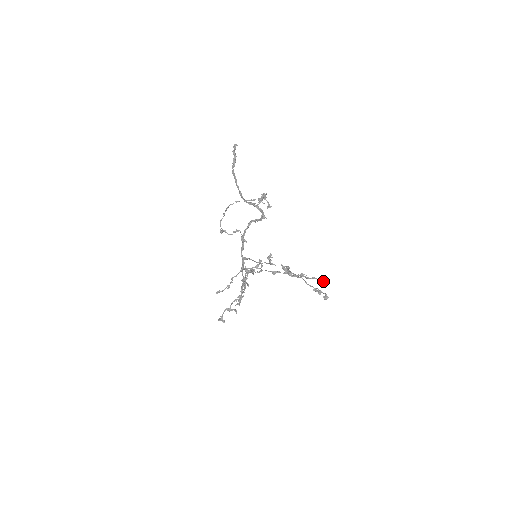
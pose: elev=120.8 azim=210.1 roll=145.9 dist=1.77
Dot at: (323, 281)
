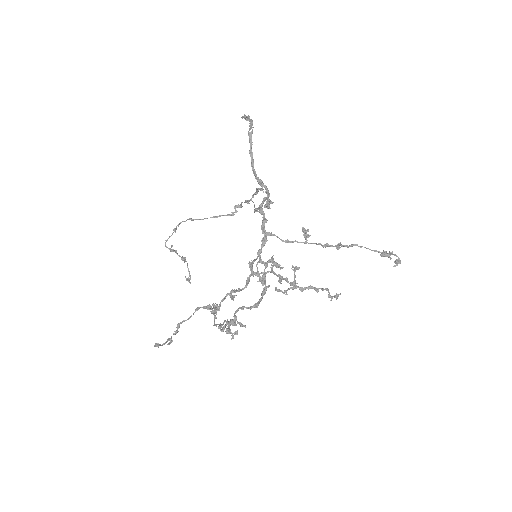
Dot at: (336, 294)
